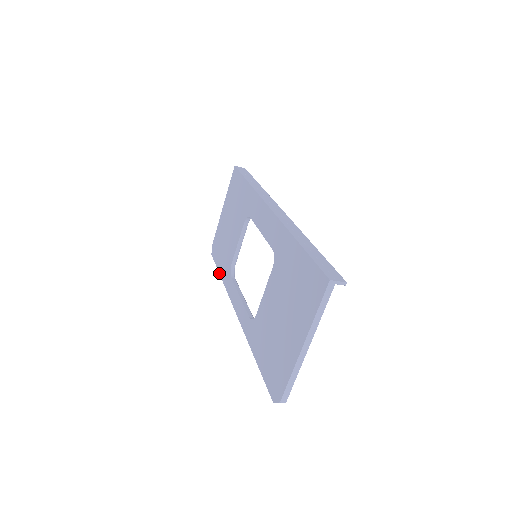
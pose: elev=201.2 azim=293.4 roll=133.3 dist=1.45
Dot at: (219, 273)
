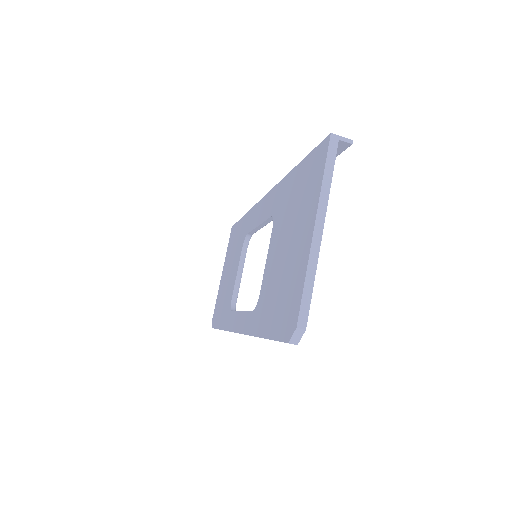
Dot at: (219, 329)
